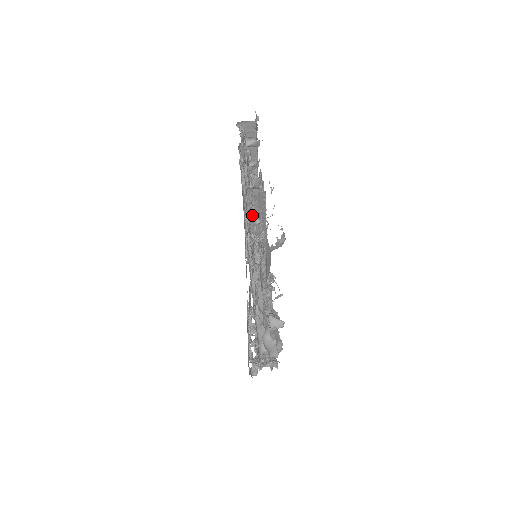
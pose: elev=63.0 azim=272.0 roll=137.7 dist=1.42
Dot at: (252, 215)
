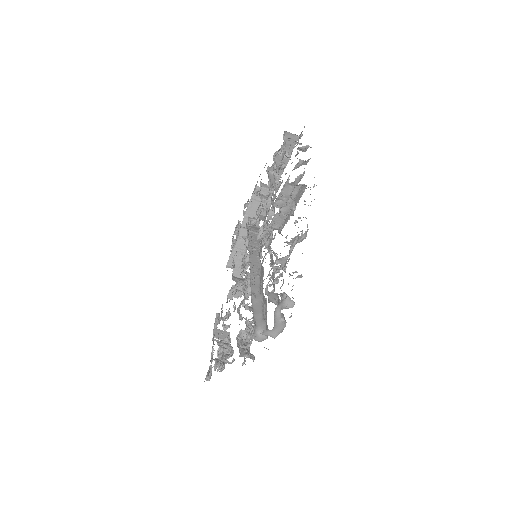
Dot at: (284, 206)
